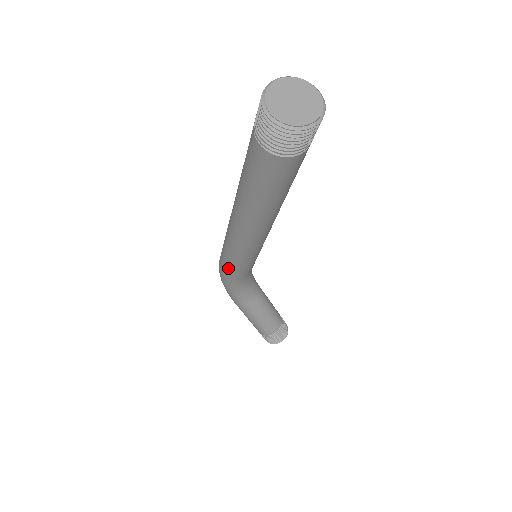
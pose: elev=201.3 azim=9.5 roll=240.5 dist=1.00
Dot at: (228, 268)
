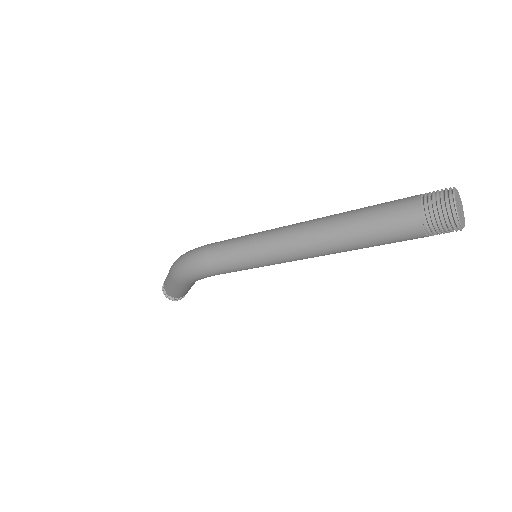
Dot at: (230, 271)
